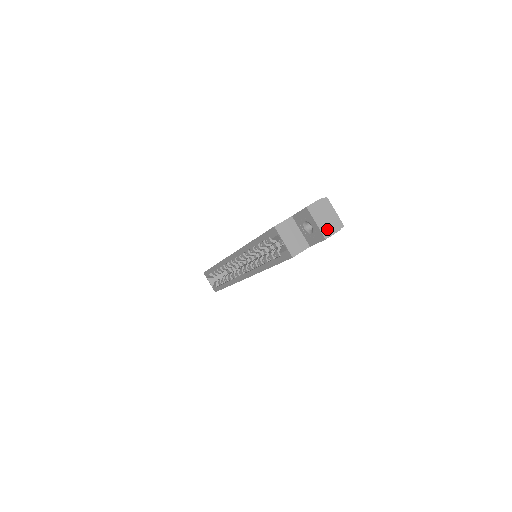
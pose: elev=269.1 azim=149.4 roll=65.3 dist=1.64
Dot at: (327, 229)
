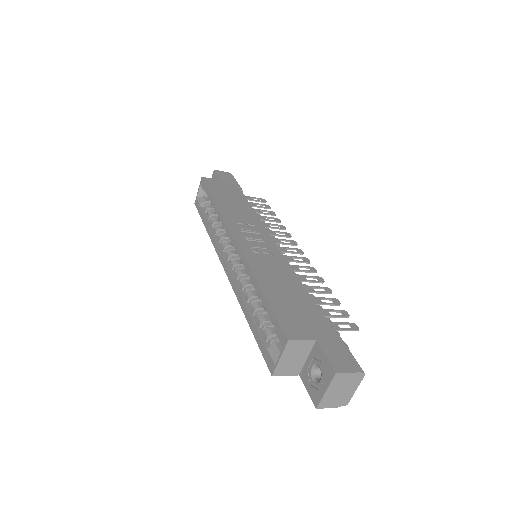
Dot at: (329, 401)
